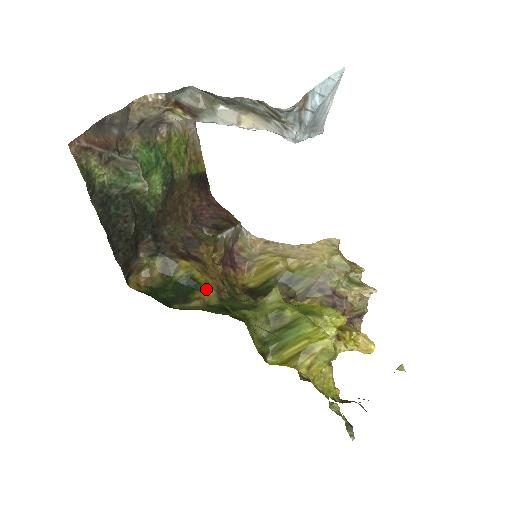
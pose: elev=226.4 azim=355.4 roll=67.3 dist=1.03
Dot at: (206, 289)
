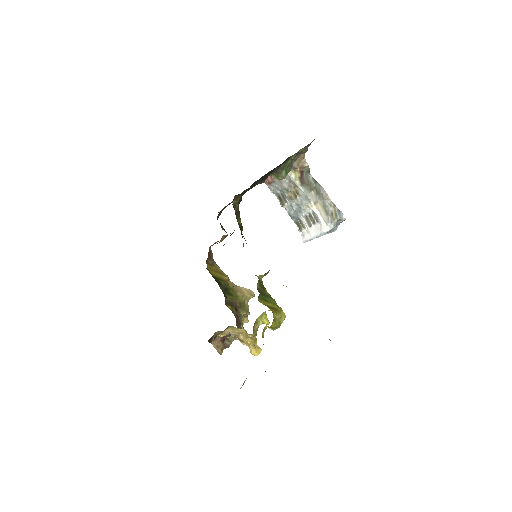
Dot at: occluded
